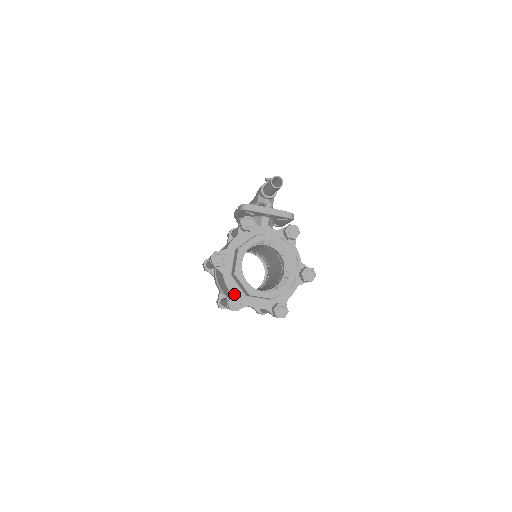
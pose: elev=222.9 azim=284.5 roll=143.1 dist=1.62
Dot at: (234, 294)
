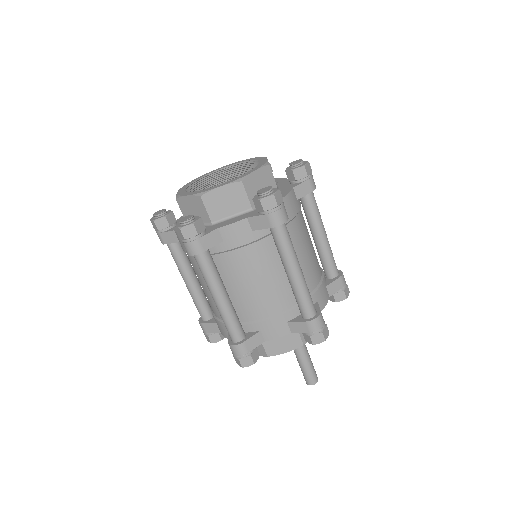
Dot at: occluded
